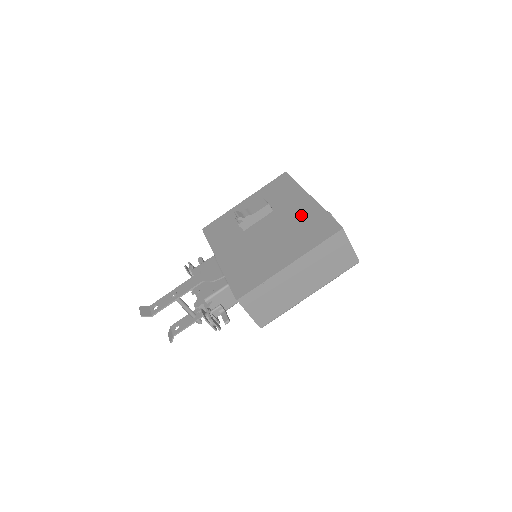
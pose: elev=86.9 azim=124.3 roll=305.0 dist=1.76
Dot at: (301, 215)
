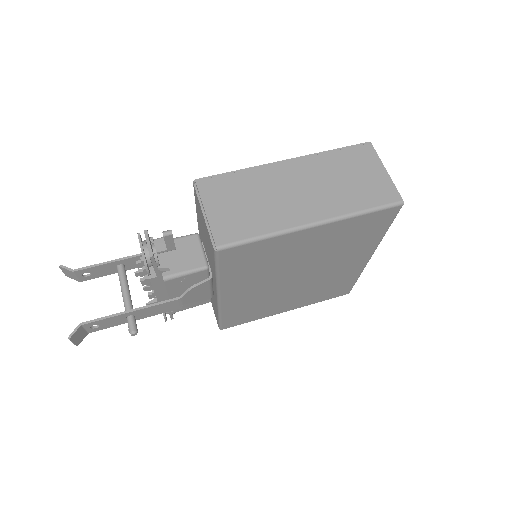
Dot at: occluded
